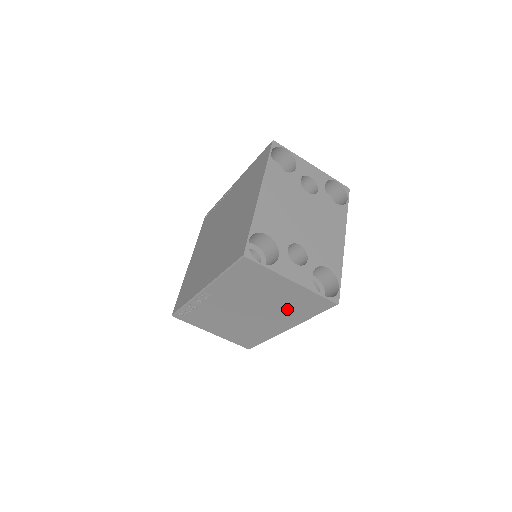
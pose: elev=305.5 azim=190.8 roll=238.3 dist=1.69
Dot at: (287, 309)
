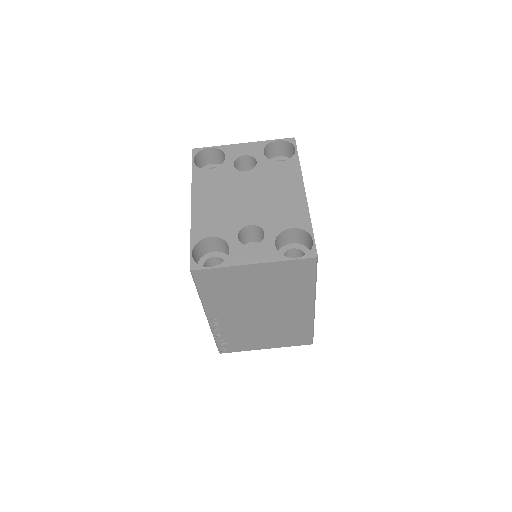
Dot at: (286, 290)
